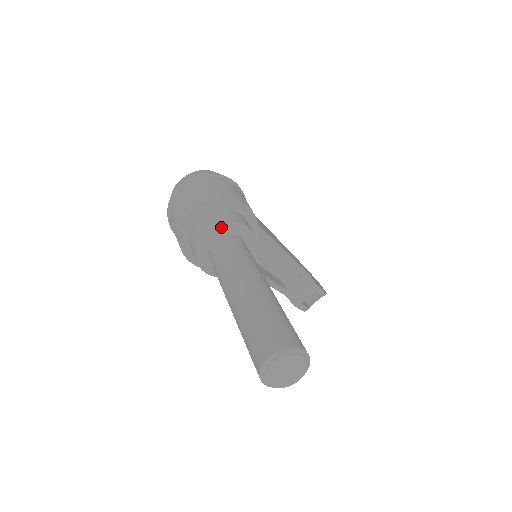
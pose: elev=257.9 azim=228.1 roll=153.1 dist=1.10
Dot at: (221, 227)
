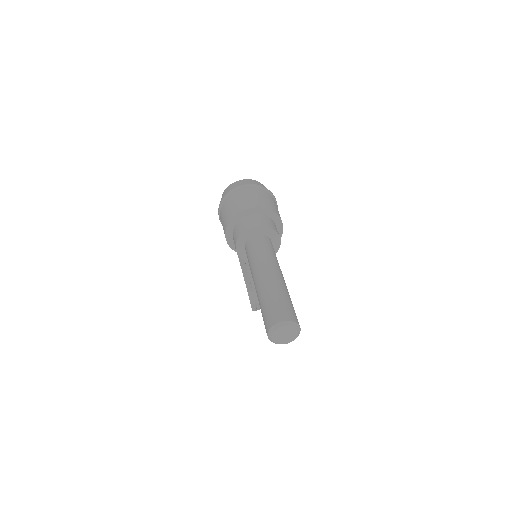
Dot at: (265, 229)
